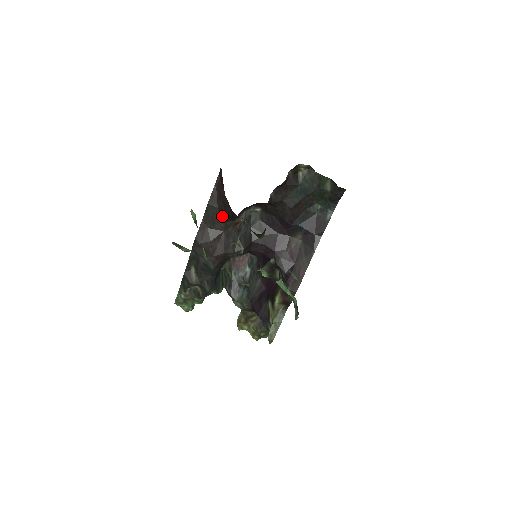
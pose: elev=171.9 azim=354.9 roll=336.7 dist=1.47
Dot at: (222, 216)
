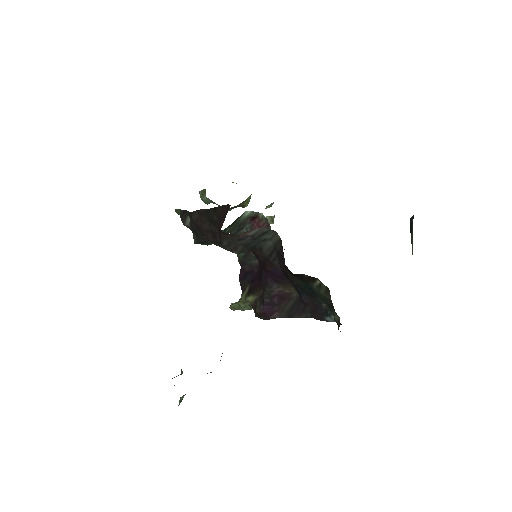
Dot at: occluded
